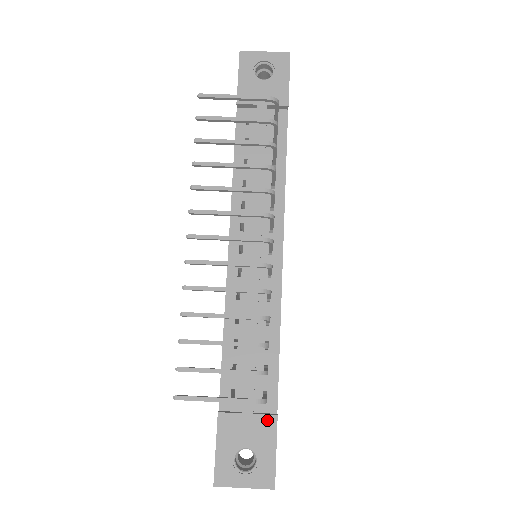
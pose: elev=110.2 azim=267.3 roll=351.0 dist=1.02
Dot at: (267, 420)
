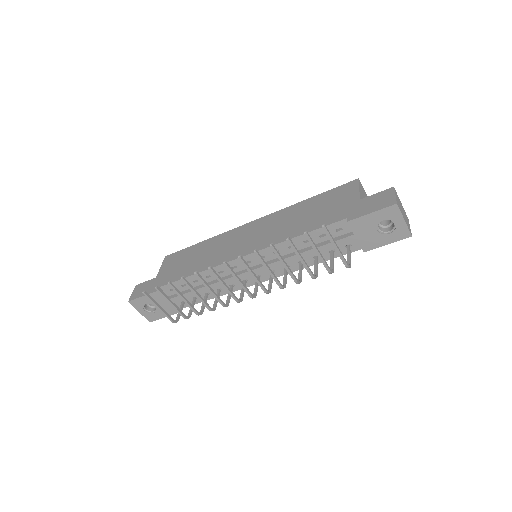
Dot at: (173, 310)
